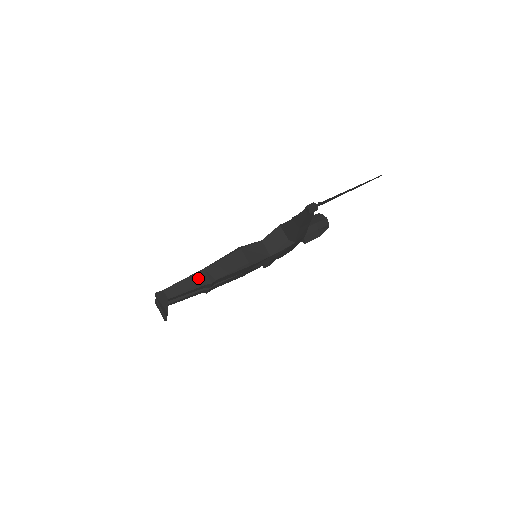
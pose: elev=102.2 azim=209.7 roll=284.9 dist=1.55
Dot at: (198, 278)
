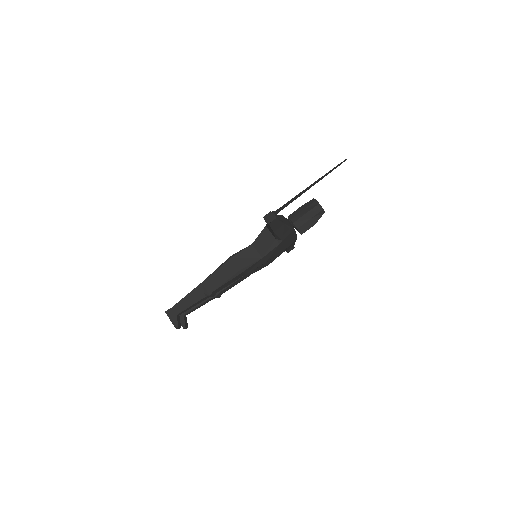
Dot at: (198, 292)
